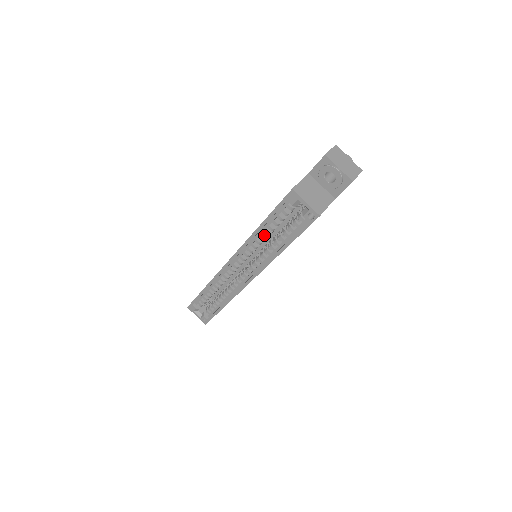
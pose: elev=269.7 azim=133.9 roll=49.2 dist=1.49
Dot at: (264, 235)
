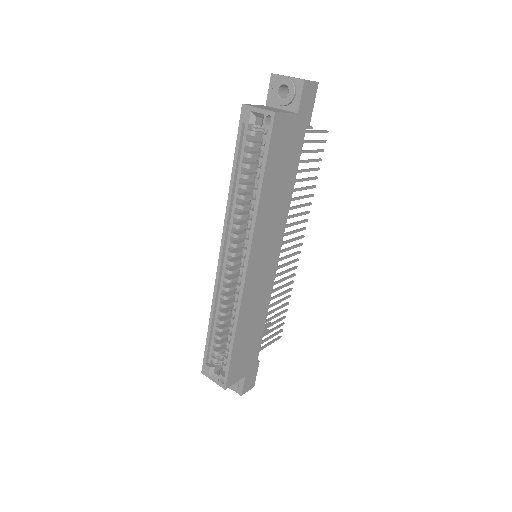
Dot at: (242, 194)
